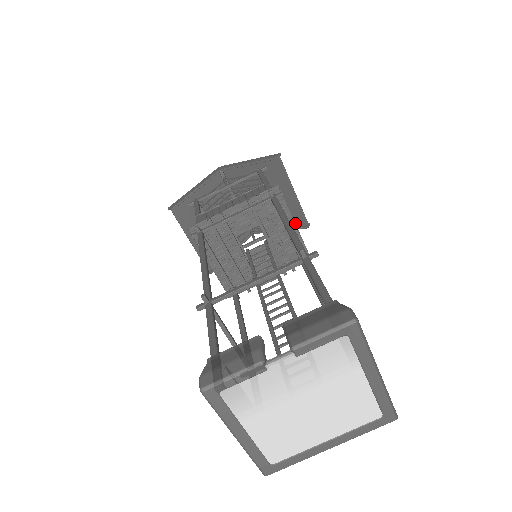
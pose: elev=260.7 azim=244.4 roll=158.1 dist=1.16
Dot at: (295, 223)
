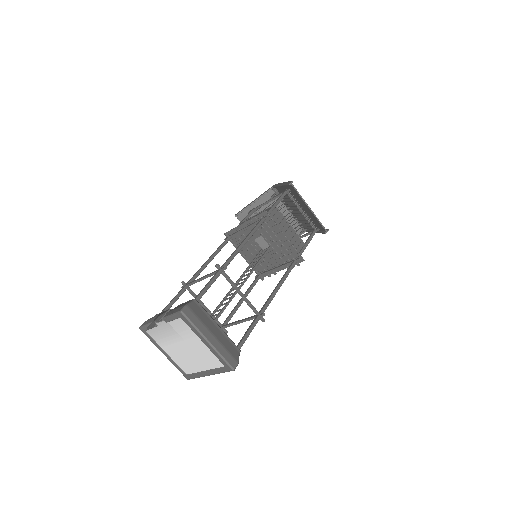
Dot at: (320, 228)
